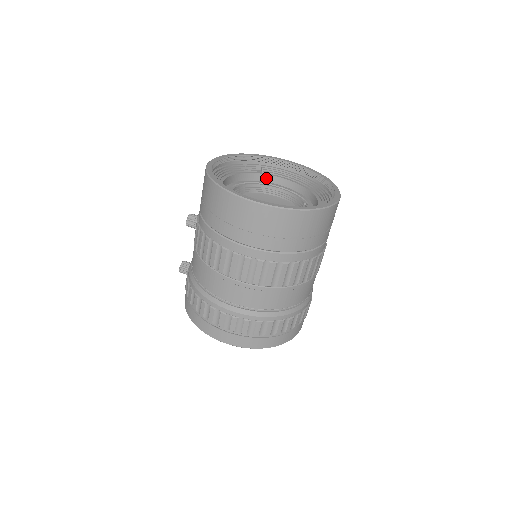
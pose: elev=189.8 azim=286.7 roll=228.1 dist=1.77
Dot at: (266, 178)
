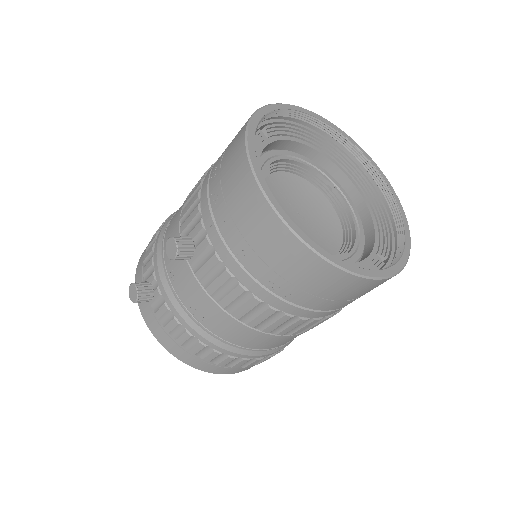
Dot at: (271, 145)
